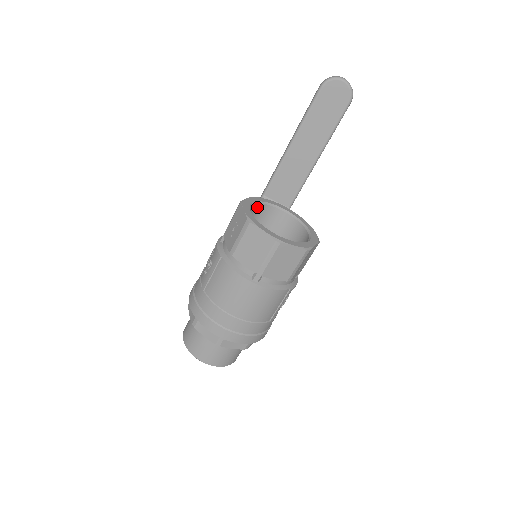
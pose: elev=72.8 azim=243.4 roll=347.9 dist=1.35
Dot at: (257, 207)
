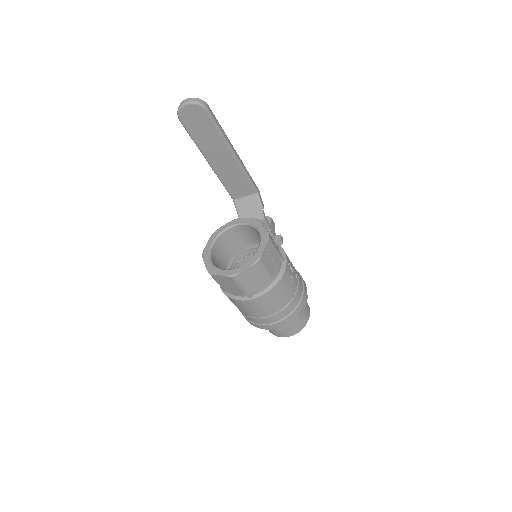
Dot at: (219, 240)
